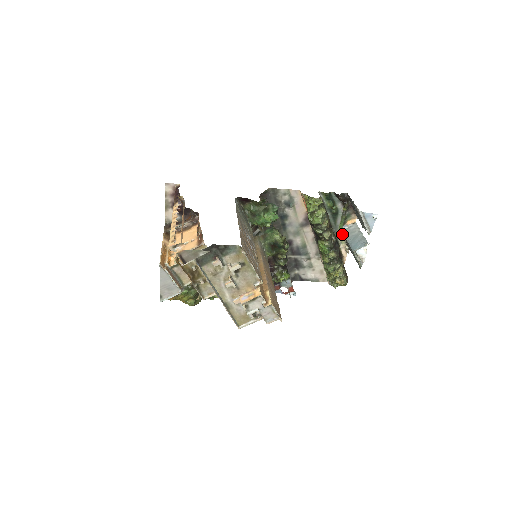
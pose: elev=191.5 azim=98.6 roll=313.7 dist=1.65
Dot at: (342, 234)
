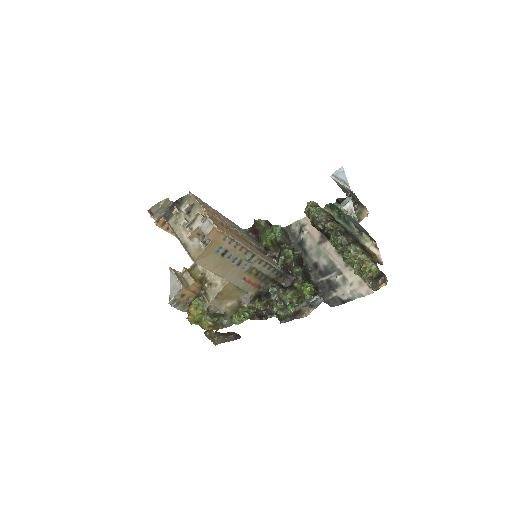
Dot at: (360, 231)
